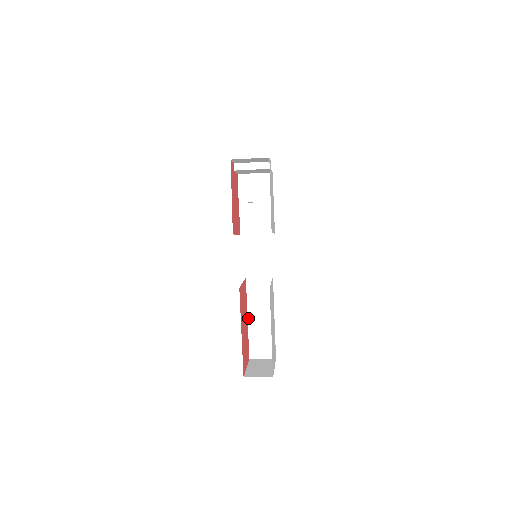
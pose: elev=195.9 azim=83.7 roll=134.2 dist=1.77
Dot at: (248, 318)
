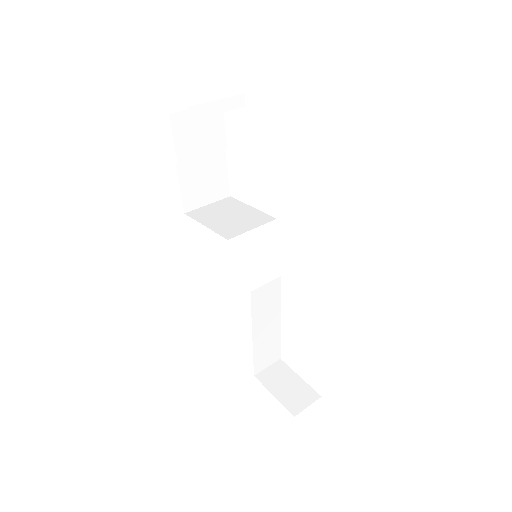
Dot at: (253, 336)
